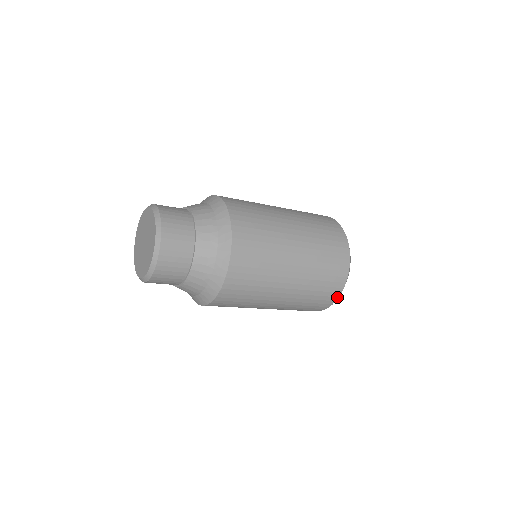
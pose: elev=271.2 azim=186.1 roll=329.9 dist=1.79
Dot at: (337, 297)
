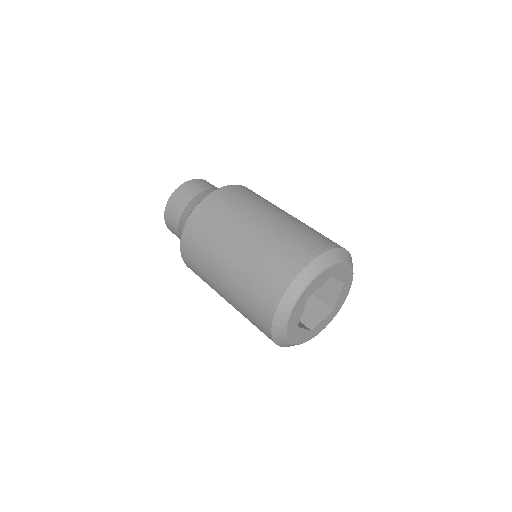
Dot at: (282, 295)
